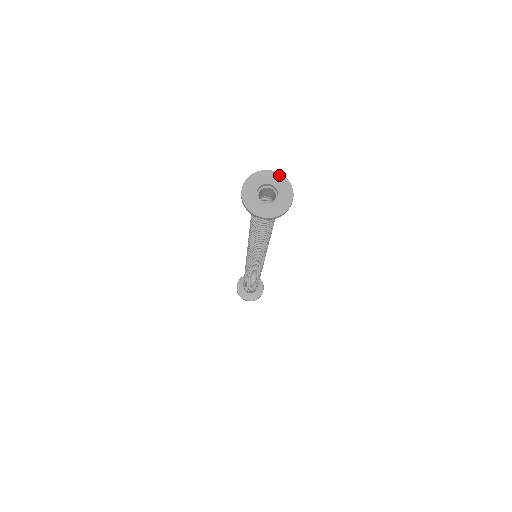
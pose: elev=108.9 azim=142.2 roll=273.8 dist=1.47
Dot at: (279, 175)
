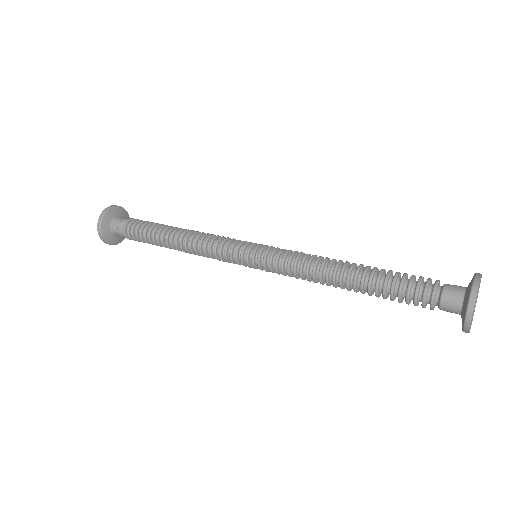
Dot at: occluded
